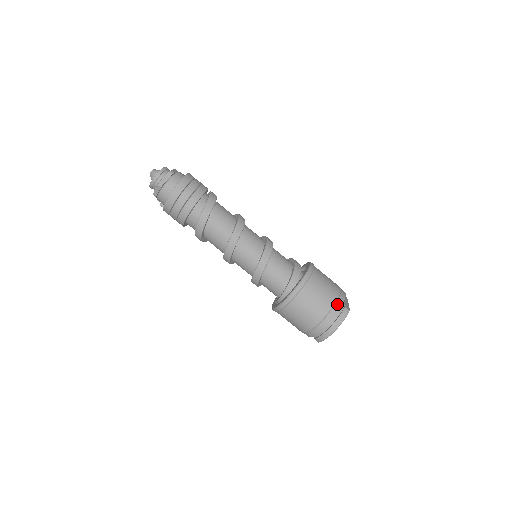
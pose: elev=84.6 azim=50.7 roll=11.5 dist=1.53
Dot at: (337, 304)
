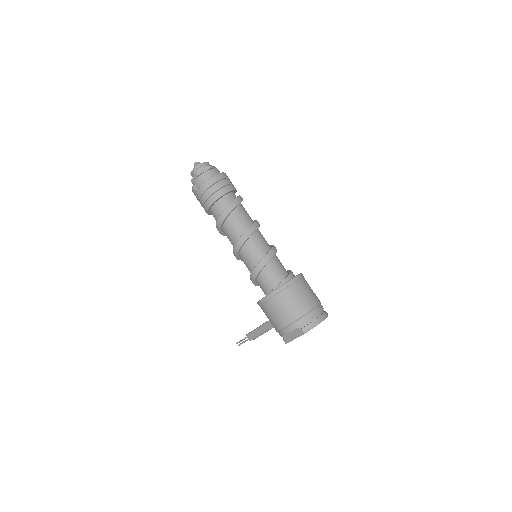
Dot at: (321, 305)
